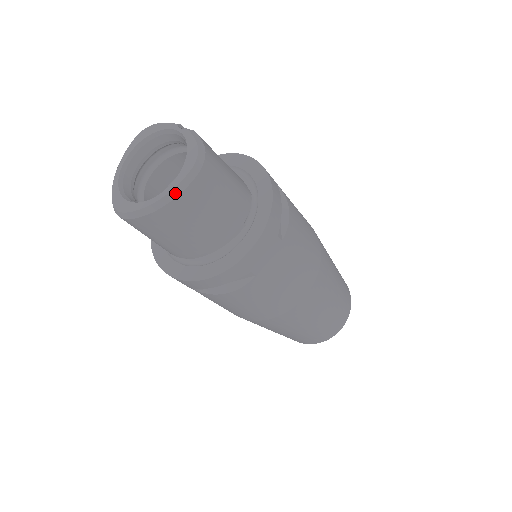
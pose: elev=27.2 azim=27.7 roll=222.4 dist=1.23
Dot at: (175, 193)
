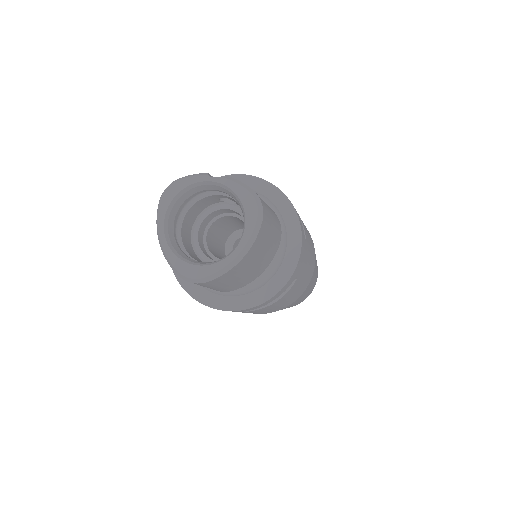
Dot at: (250, 243)
